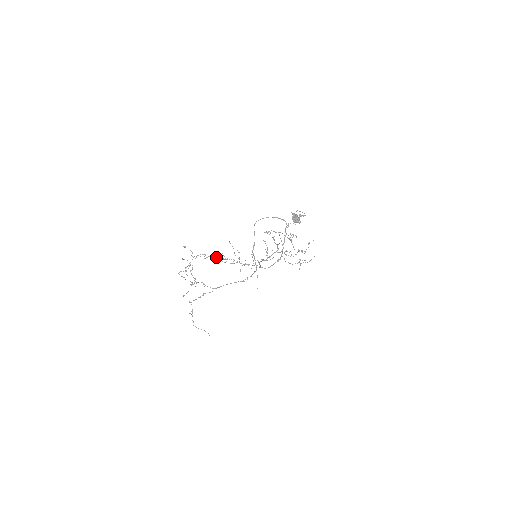
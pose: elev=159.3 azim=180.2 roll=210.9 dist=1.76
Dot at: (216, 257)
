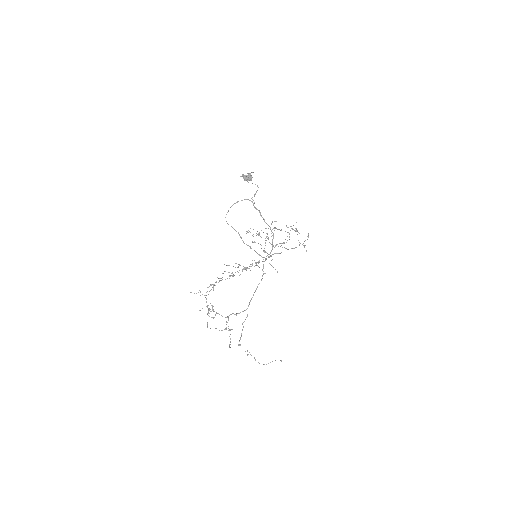
Dot at: occluded
